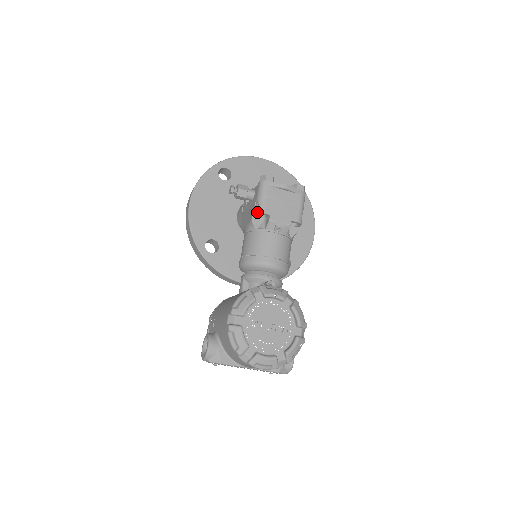
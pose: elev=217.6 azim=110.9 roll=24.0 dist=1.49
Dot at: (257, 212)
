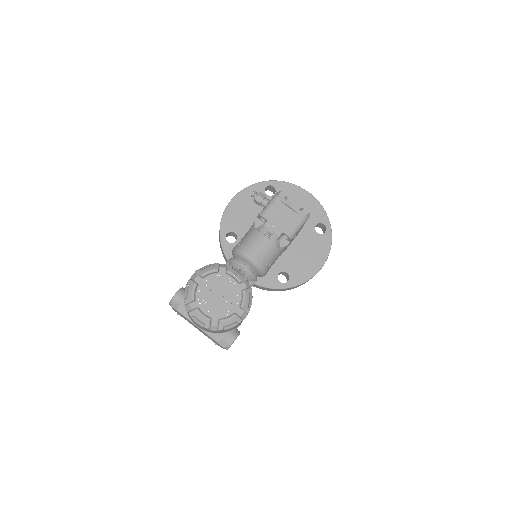
Dot at: (259, 214)
